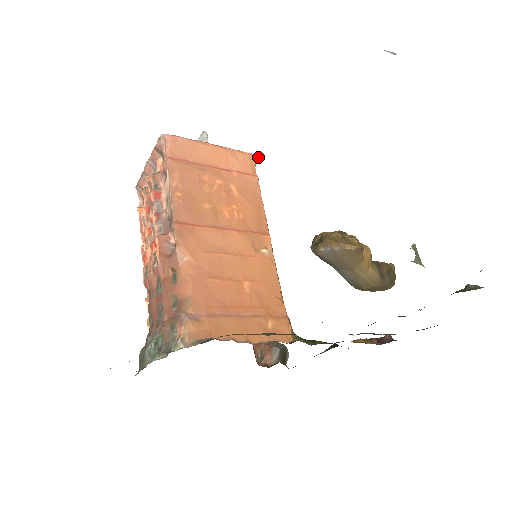
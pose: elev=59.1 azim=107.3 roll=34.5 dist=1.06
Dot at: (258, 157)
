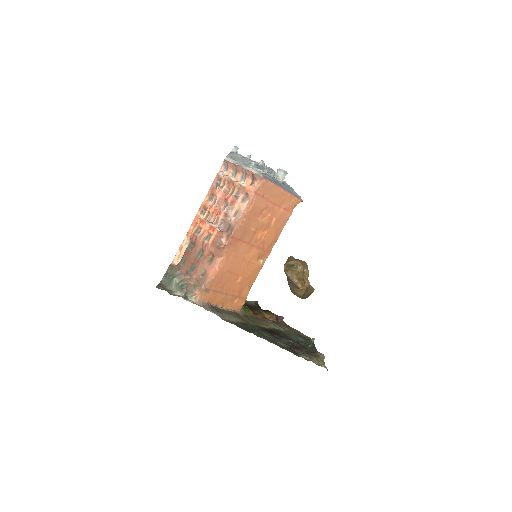
Dot at: (302, 201)
